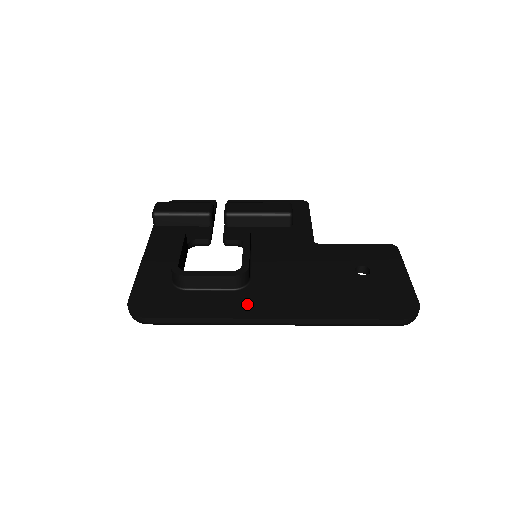
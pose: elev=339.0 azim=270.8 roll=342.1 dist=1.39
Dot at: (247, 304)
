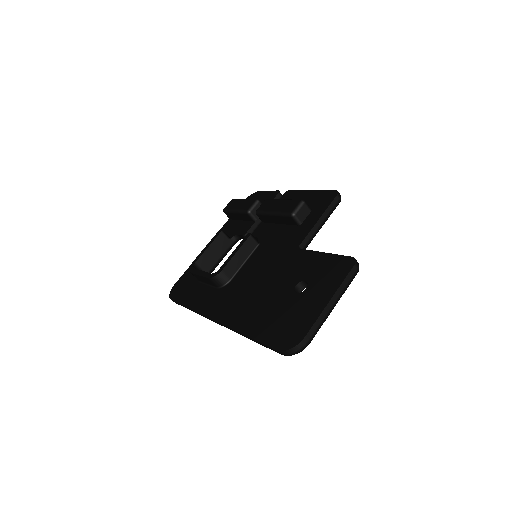
Dot at: (212, 302)
